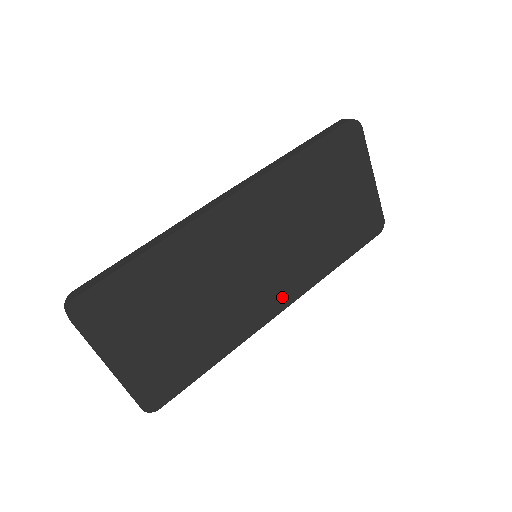
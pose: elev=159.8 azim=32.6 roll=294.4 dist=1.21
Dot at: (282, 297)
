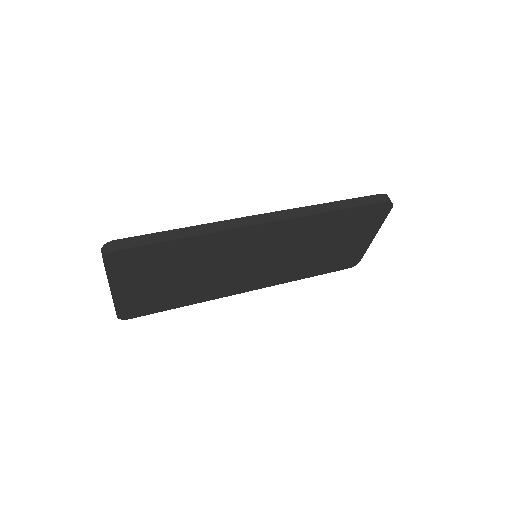
Dot at: (255, 284)
